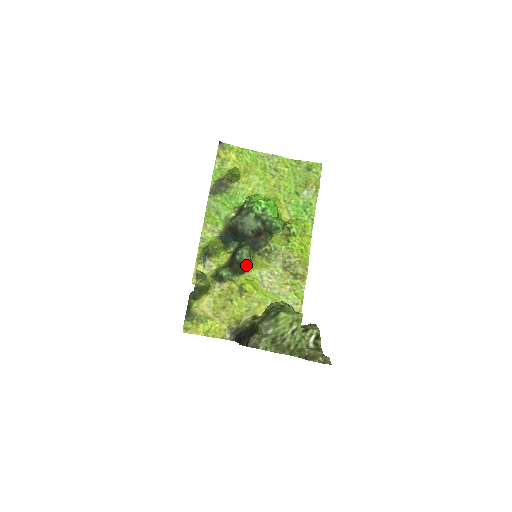
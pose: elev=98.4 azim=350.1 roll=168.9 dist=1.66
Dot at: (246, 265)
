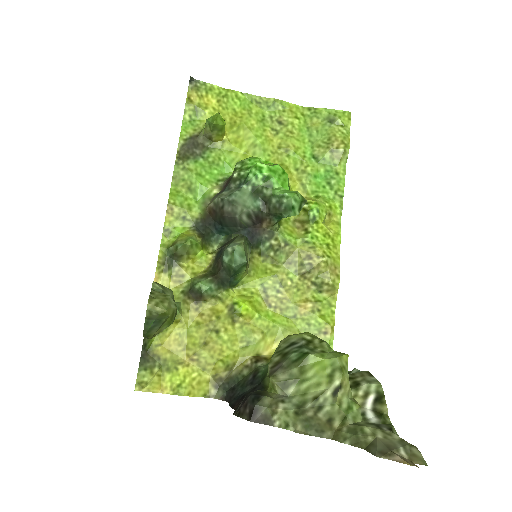
Dot at: (240, 272)
